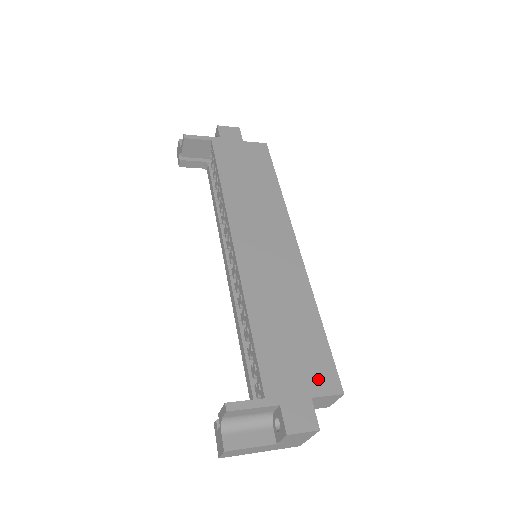
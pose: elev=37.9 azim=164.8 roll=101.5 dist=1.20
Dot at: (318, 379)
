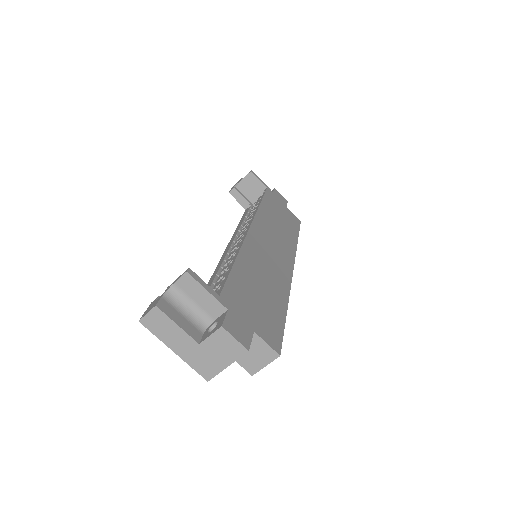
Dot at: (266, 329)
